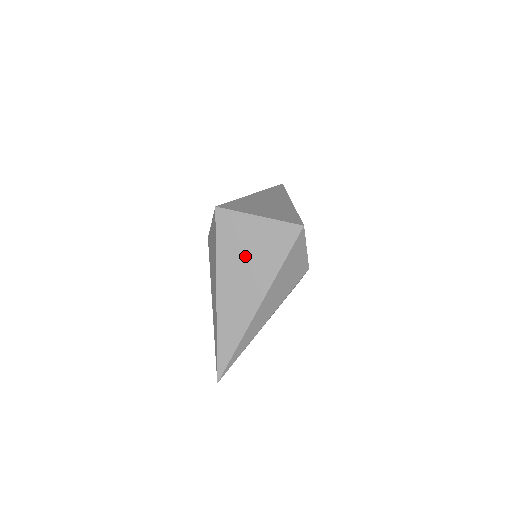
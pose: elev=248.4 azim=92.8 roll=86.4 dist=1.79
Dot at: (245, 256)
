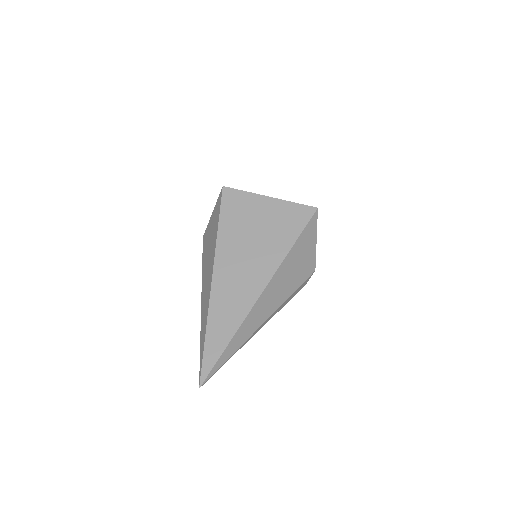
Dot at: (251, 236)
